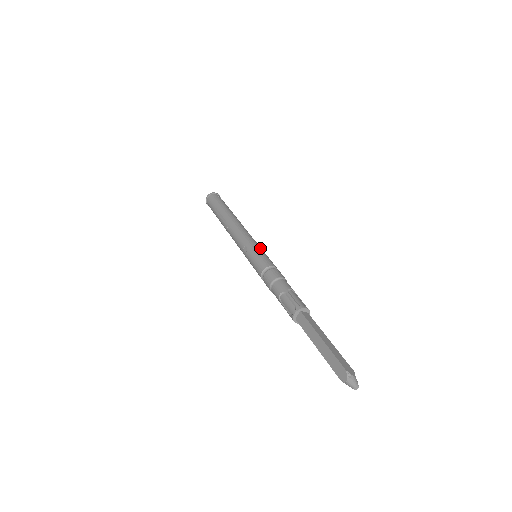
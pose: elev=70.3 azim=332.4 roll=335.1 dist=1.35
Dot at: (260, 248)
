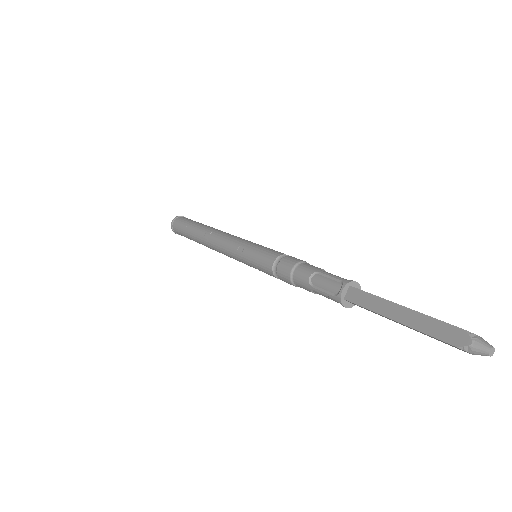
Dot at: (261, 245)
